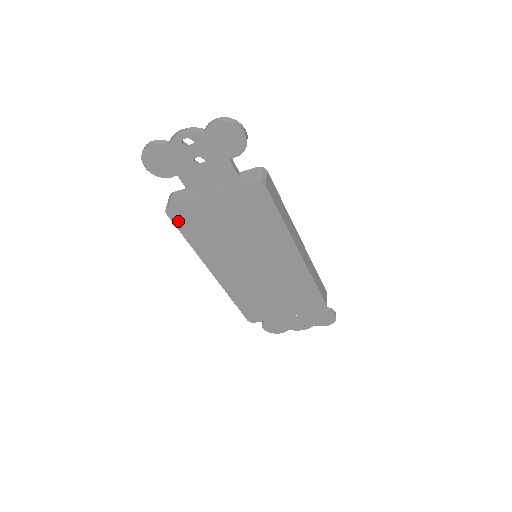
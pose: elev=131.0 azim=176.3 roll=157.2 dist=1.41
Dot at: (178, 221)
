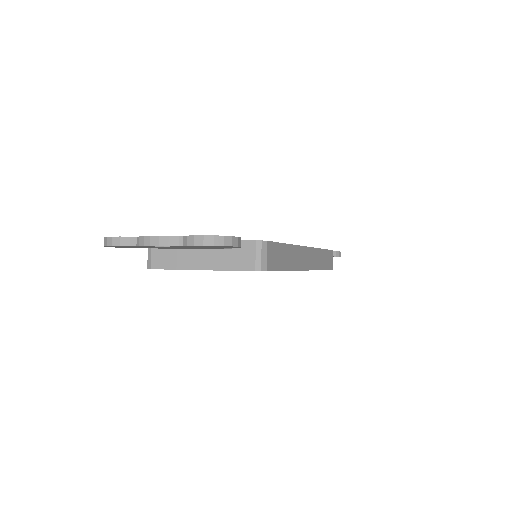
Dot at: occluded
